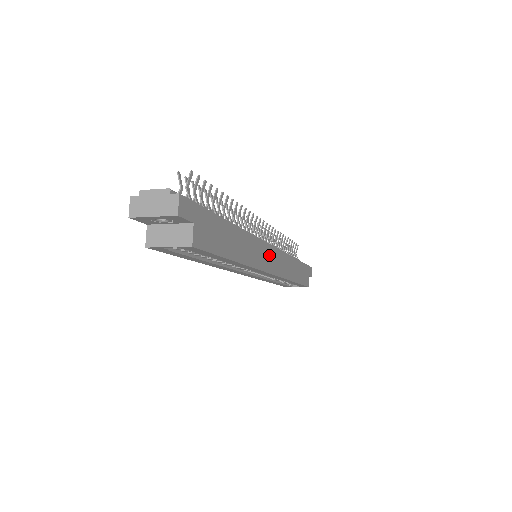
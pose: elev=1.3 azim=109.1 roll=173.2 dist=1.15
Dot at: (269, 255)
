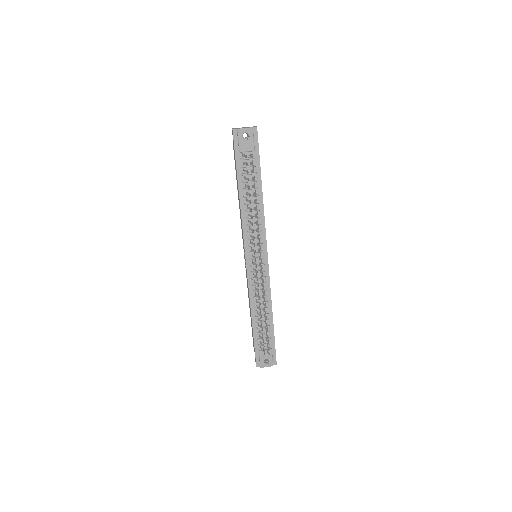
Dot at: occluded
